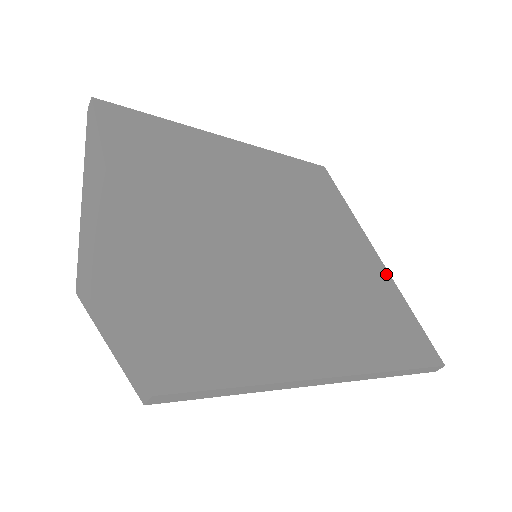
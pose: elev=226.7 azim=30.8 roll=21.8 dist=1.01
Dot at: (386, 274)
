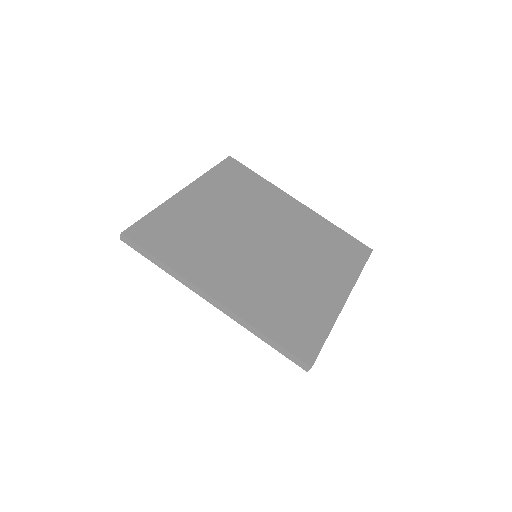
Dot at: (336, 311)
